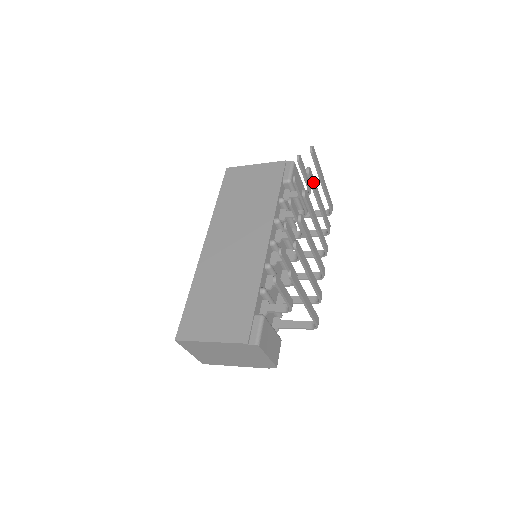
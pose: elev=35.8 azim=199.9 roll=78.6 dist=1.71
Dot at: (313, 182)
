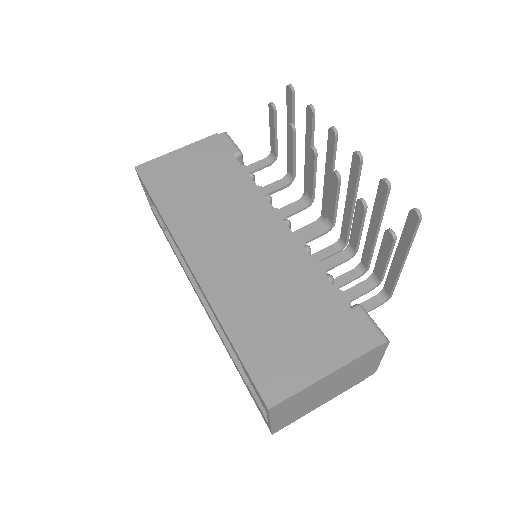
Dot at: (311, 126)
